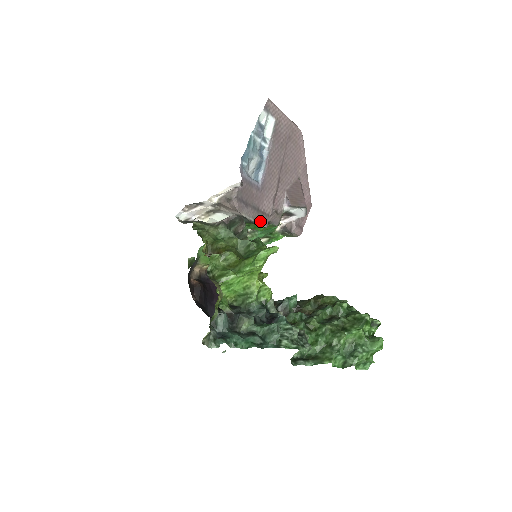
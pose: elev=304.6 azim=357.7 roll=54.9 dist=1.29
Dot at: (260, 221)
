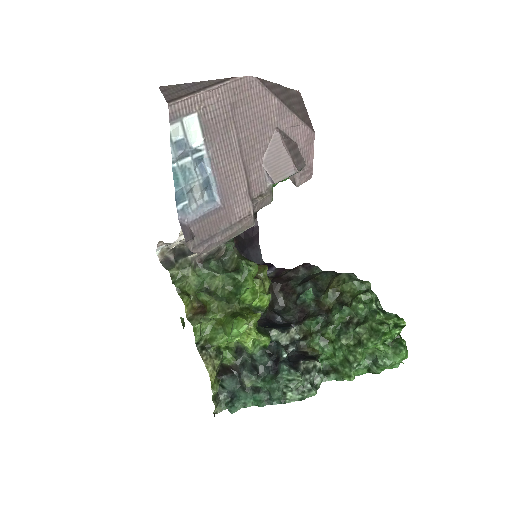
Dot at: (241, 230)
